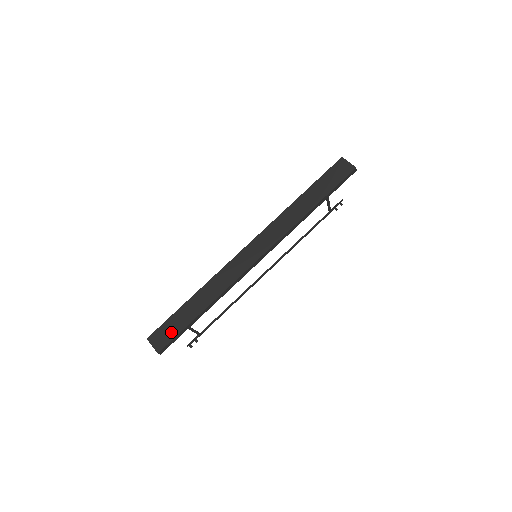
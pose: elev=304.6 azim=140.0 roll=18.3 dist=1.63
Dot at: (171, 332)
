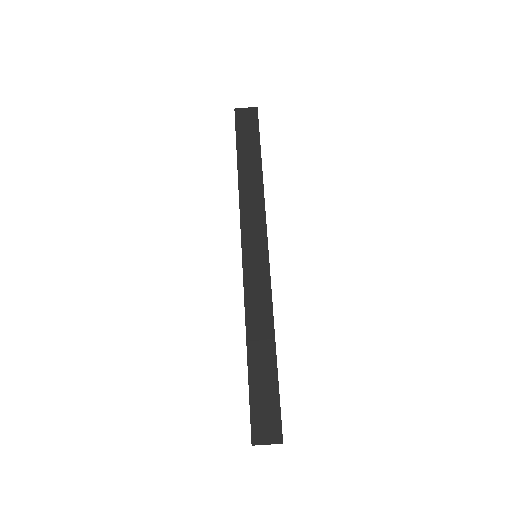
Dot at: (270, 407)
